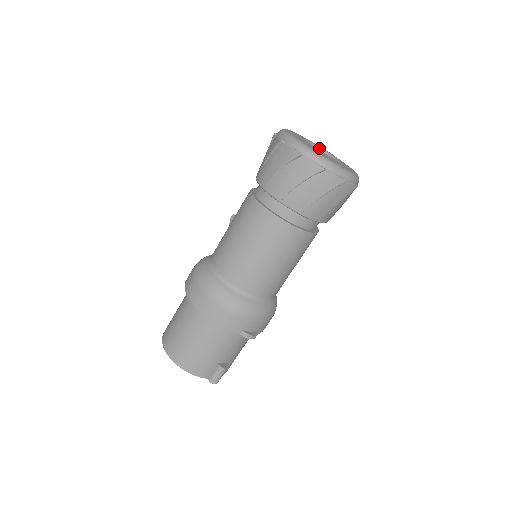
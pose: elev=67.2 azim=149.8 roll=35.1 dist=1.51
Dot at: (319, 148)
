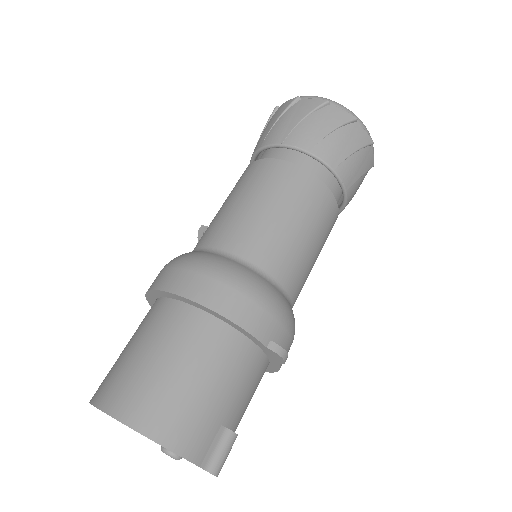
Dot at: occluded
